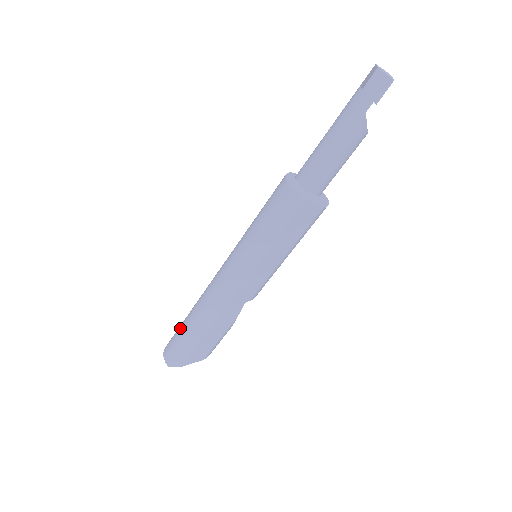
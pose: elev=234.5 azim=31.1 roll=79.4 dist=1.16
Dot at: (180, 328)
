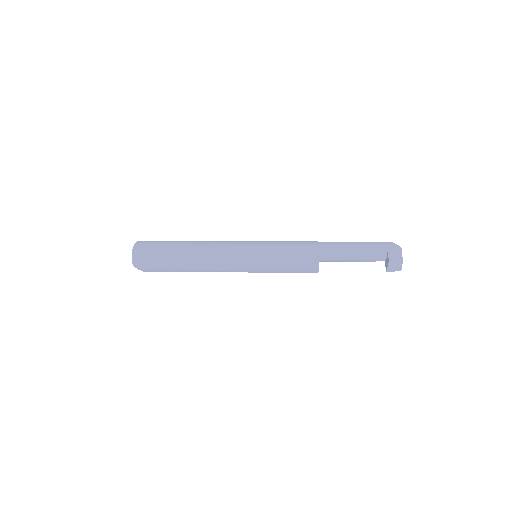
Dot at: (165, 254)
